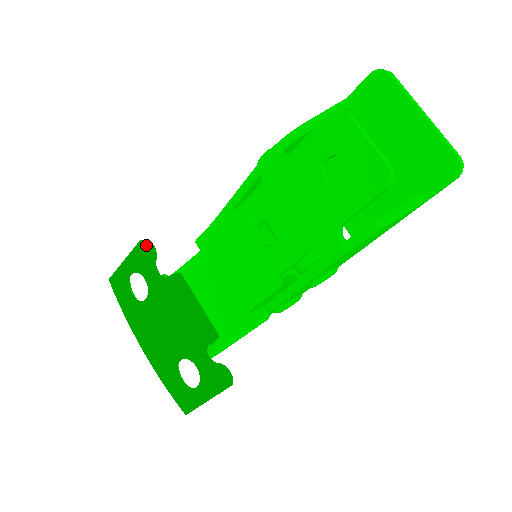
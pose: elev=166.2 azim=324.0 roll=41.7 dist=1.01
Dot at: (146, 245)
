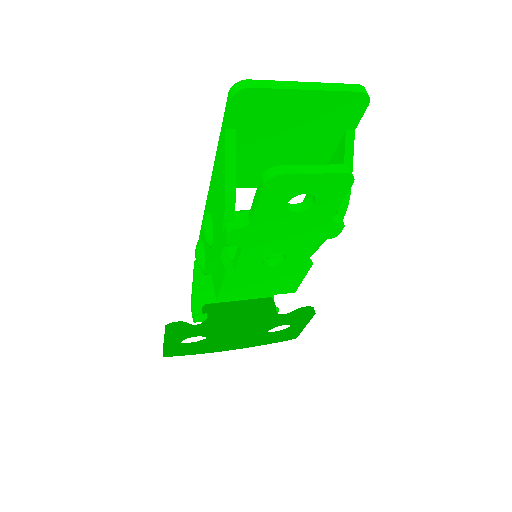
Dot at: (175, 329)
